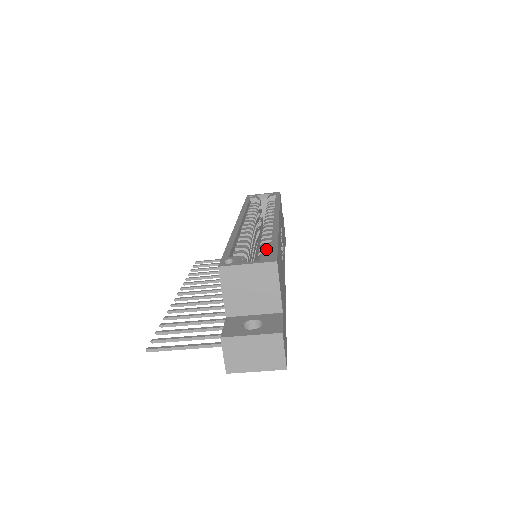
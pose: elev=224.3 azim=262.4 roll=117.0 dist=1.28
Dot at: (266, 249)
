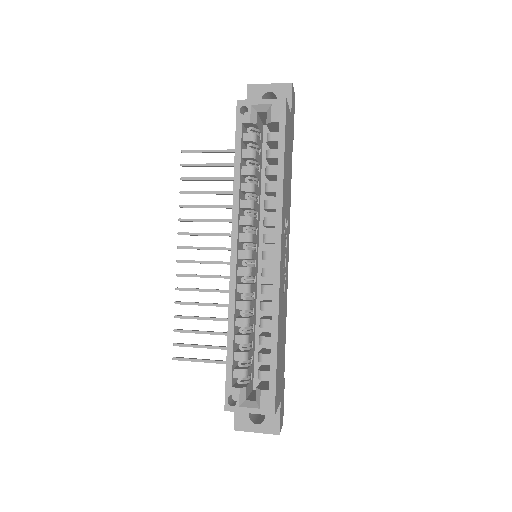
Dot at: (265, 359)
